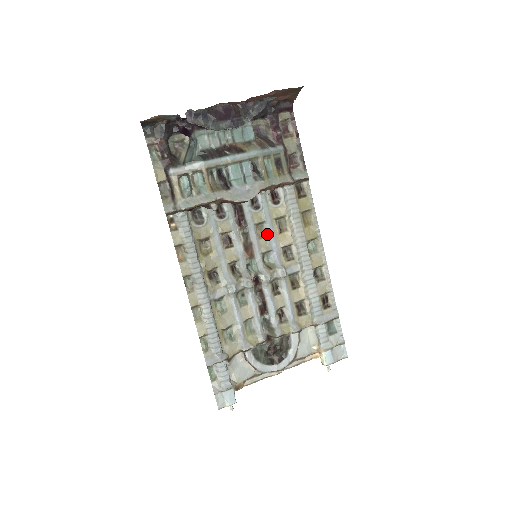
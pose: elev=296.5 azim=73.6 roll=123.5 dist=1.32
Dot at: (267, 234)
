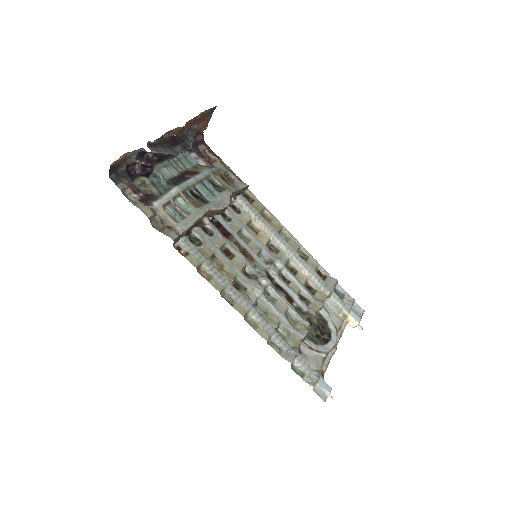
Dot at: (250, 238)
